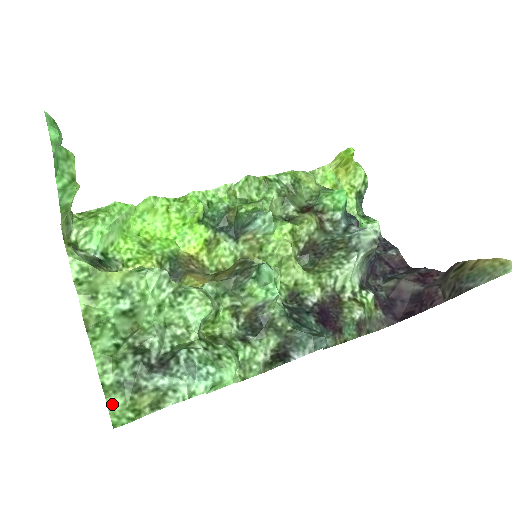
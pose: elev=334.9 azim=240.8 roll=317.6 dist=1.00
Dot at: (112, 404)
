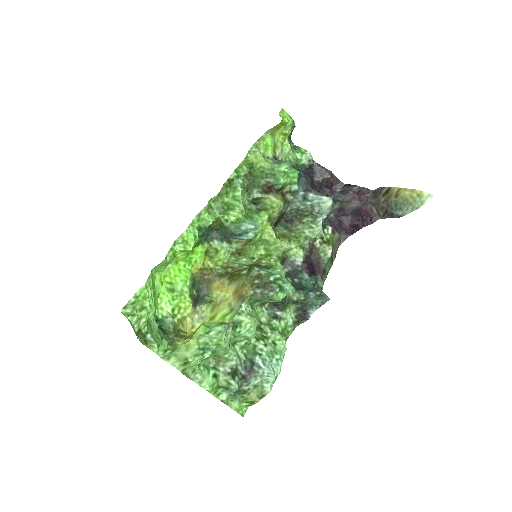
Dot at: (235, 407)
